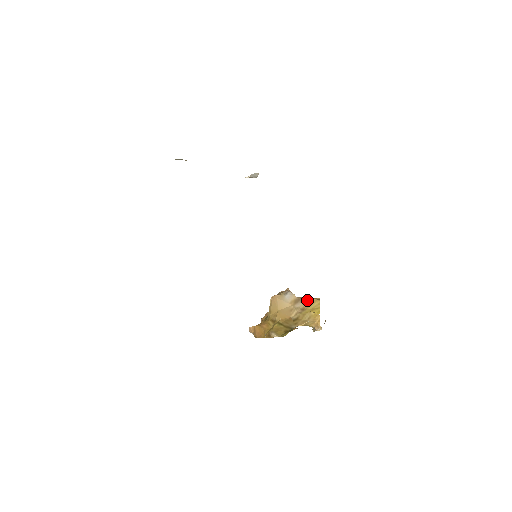
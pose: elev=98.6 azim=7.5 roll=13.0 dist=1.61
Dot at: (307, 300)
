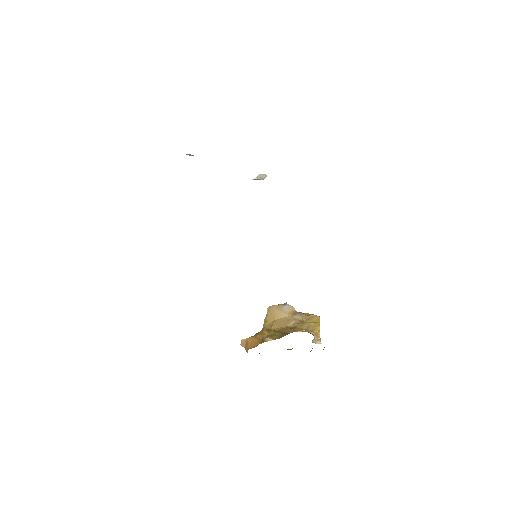
Dot at: (306, 315)
